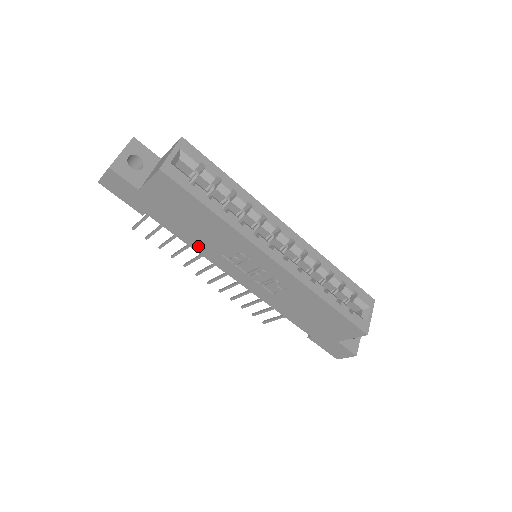
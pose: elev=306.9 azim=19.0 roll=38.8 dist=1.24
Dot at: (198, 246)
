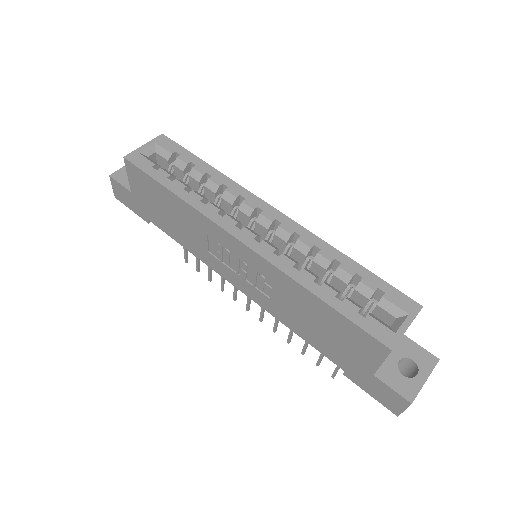
Dot at: (191, 247)
